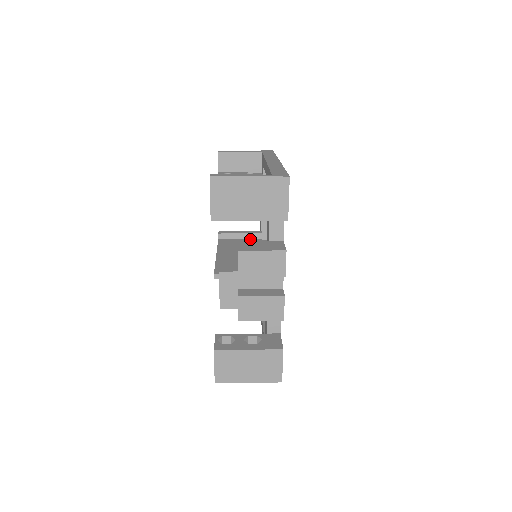
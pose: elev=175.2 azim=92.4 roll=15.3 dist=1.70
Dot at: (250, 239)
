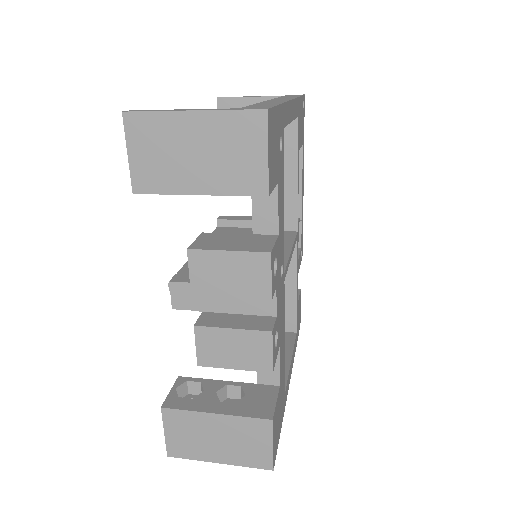
Dot at: occluded
